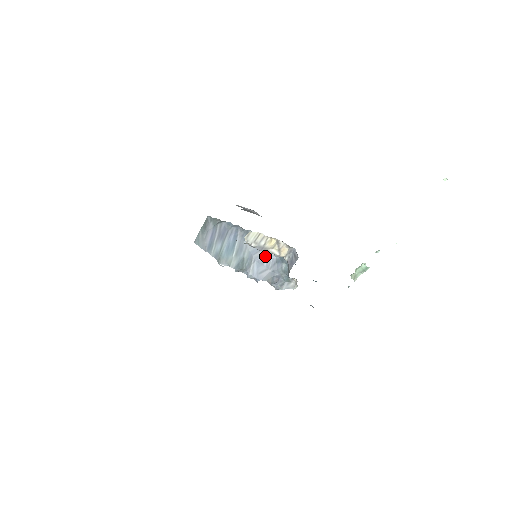
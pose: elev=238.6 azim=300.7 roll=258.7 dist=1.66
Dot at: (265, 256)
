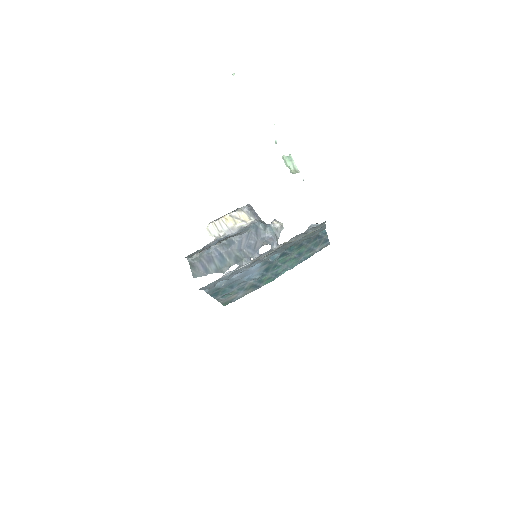
Dot at: (247, 239)
